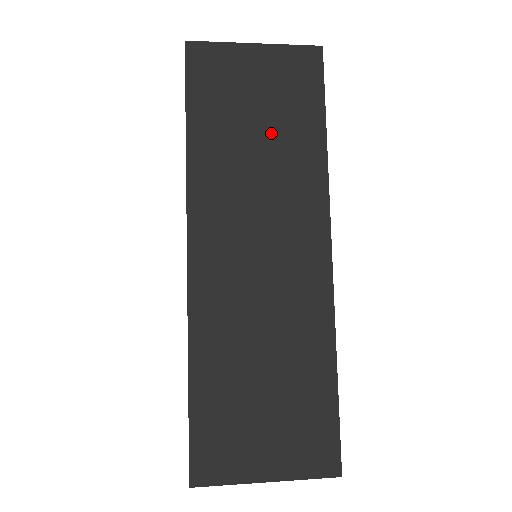
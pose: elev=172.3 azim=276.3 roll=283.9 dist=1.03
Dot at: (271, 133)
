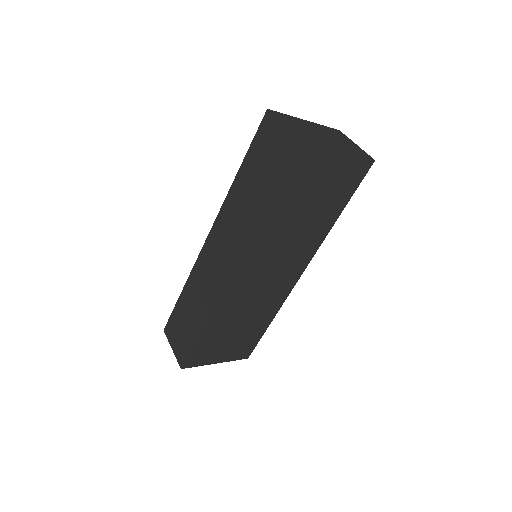
Dot at: (313, 212)
